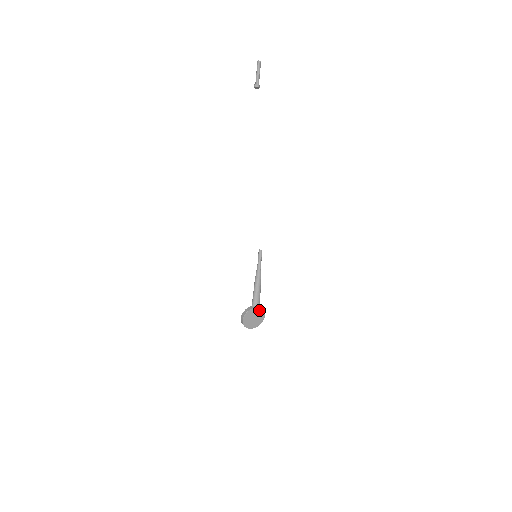
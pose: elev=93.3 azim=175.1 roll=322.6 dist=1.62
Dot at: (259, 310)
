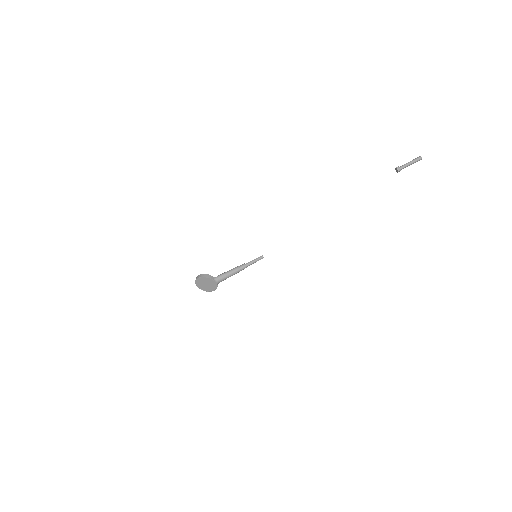
Dot at: (215, 285)
